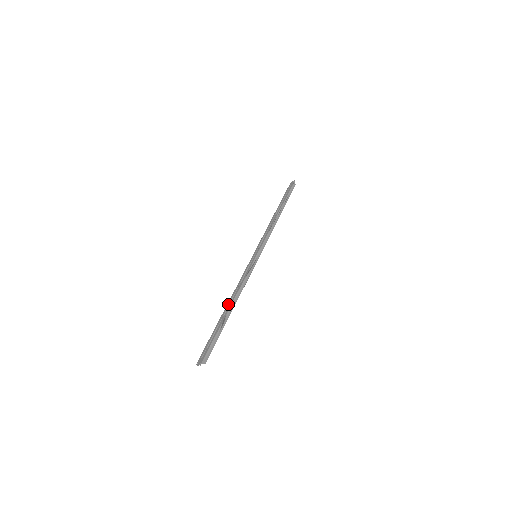
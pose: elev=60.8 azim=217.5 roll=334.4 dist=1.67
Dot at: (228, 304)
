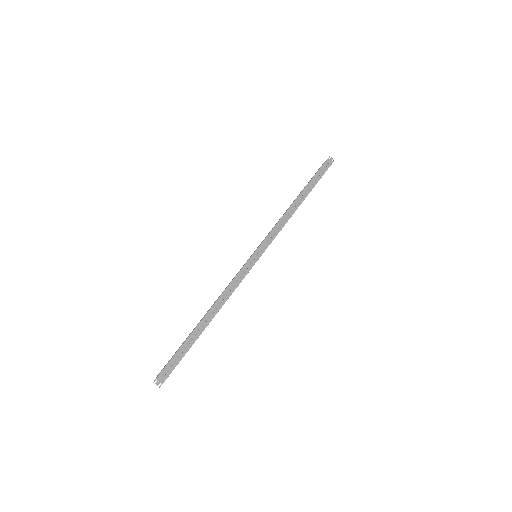
Dot at: (209, 314)
